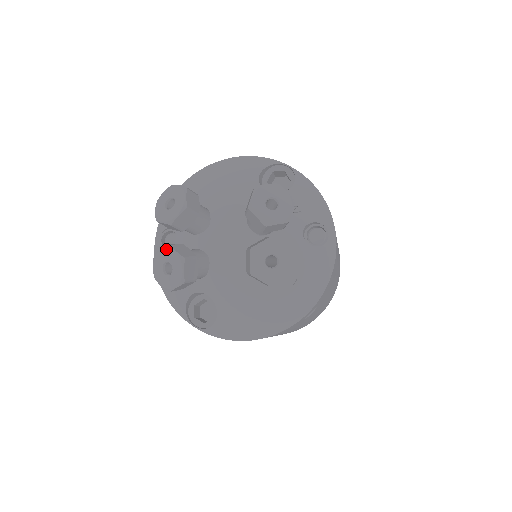
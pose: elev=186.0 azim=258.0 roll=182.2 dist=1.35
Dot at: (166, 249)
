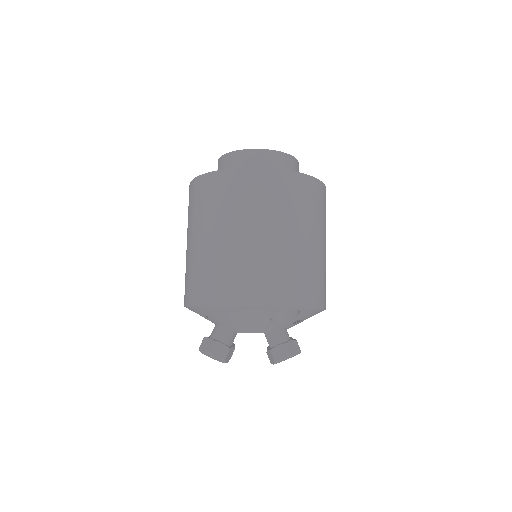
Dot at: occluded
